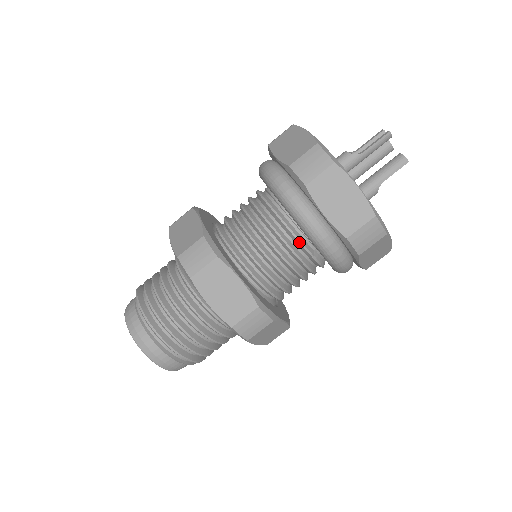
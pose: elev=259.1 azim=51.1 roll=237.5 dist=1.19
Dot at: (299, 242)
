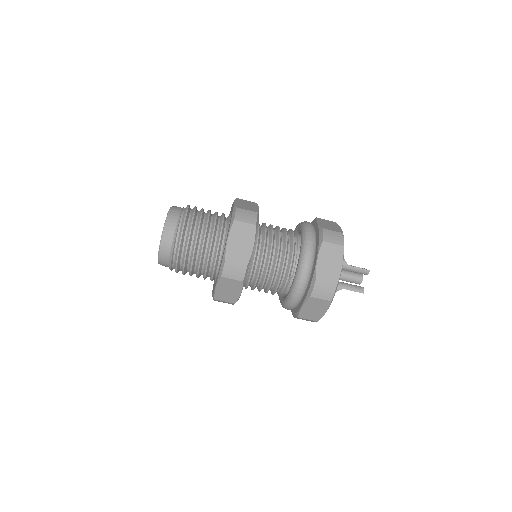
Dot at: (291, 264)
